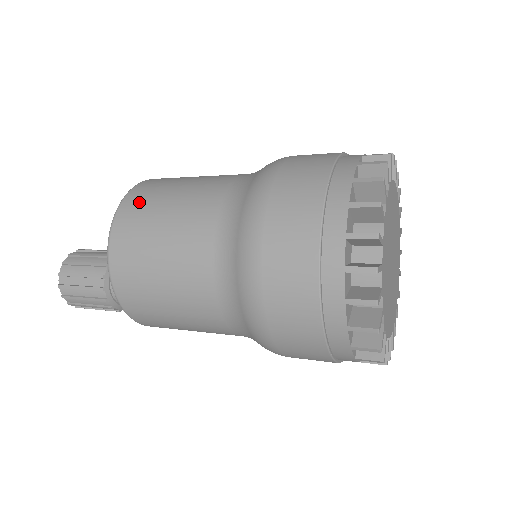
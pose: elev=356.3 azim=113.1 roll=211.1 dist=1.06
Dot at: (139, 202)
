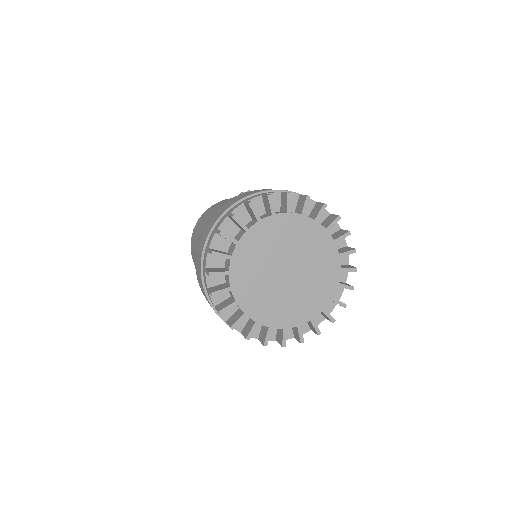
Dot at: (193, 238)
